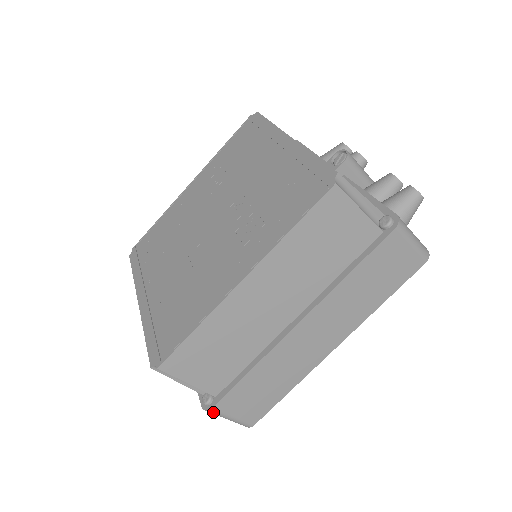
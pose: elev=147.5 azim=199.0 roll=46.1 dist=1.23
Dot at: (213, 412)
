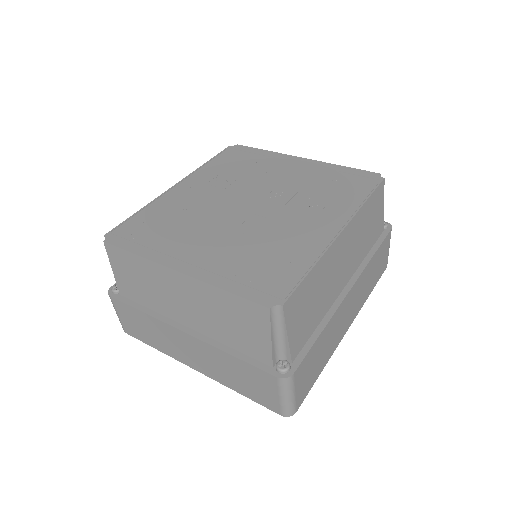
Dot at: (290, 381)
